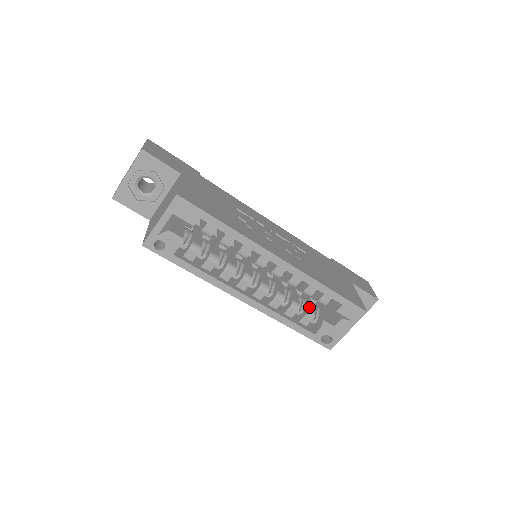
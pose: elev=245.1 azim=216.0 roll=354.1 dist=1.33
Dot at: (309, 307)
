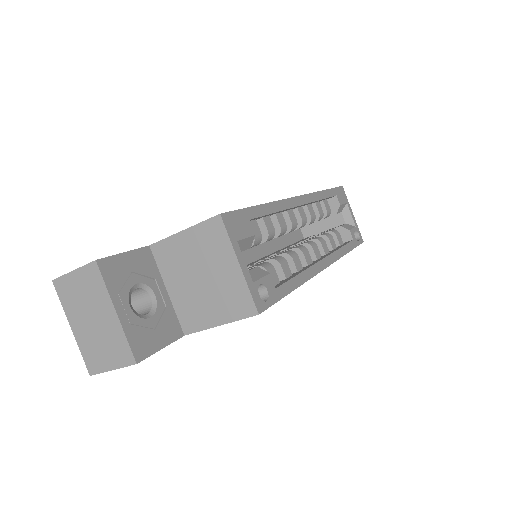
Dot at: (325, 232)
